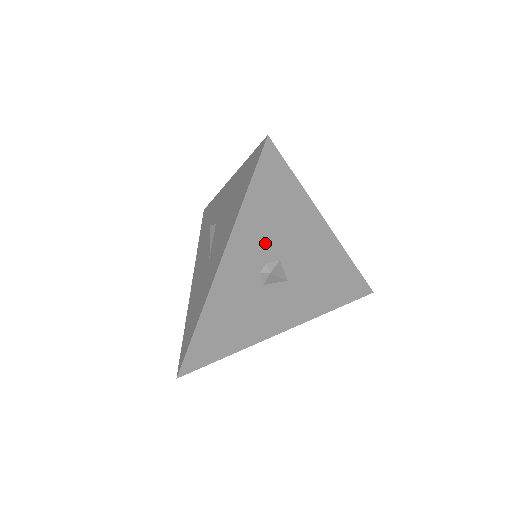
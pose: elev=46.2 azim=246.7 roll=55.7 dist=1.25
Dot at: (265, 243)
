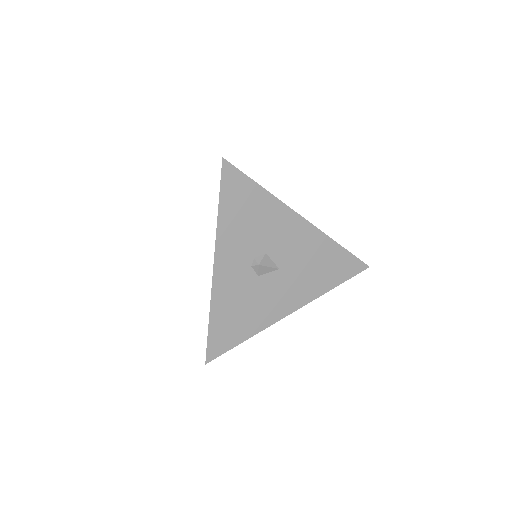
Dot at: (248, 241)
